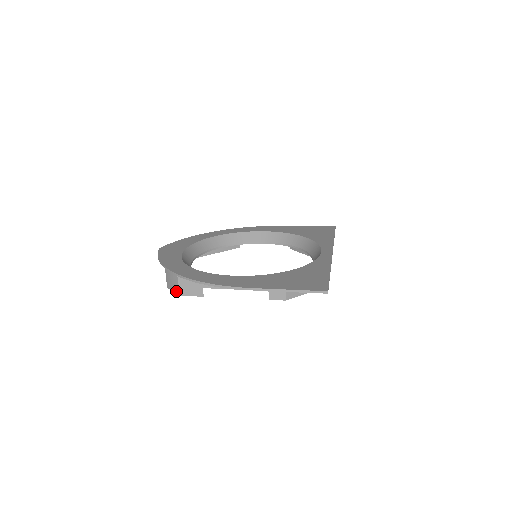
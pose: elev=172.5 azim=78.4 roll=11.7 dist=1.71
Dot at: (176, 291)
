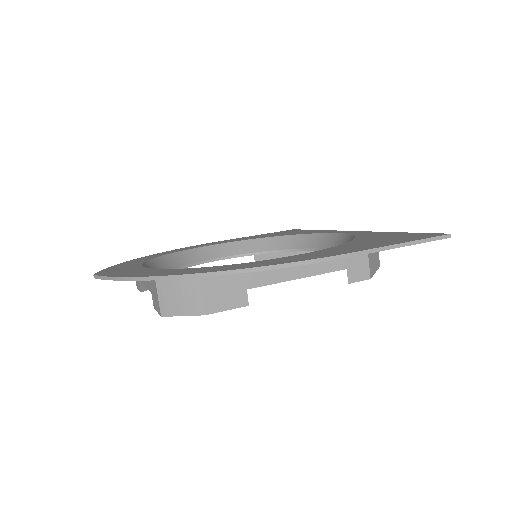
Dot at: (195, 310)
